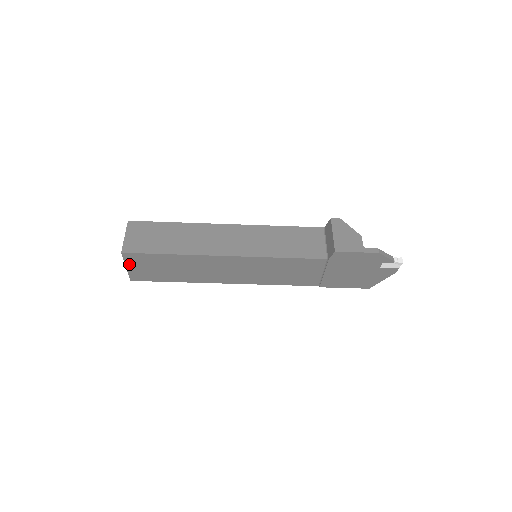
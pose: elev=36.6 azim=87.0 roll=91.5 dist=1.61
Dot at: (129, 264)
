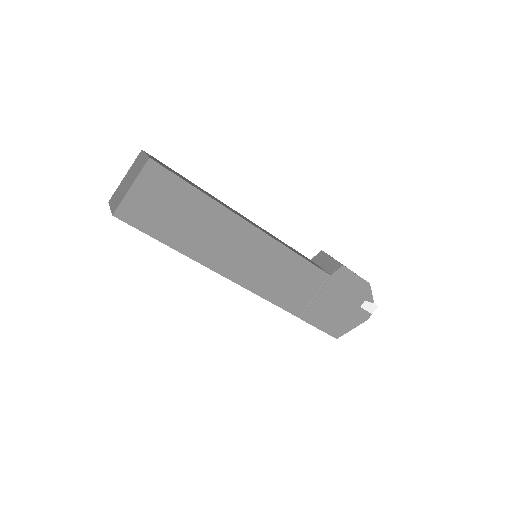
Dot at: (140, 183)
